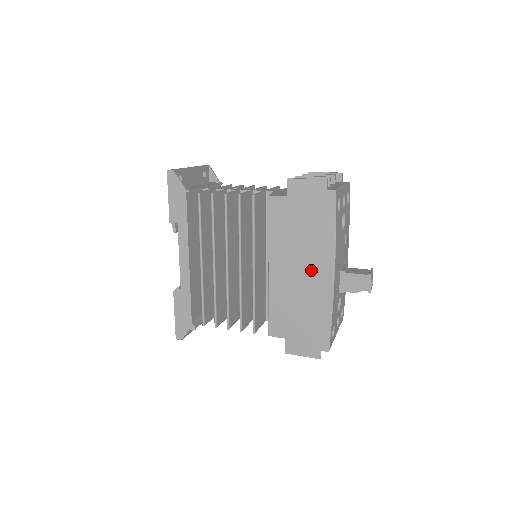
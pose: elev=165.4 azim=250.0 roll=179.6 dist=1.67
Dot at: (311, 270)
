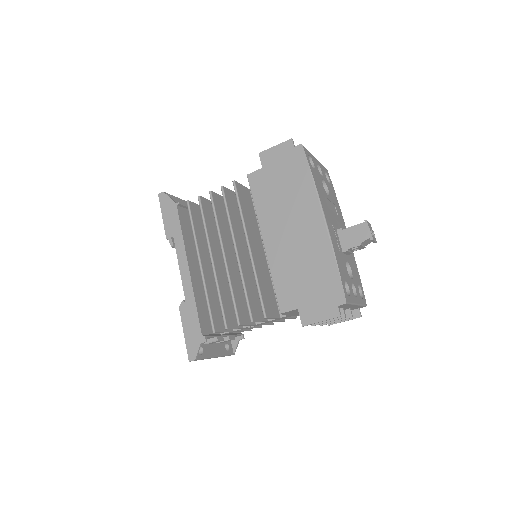
Dot at: (302, 224)
